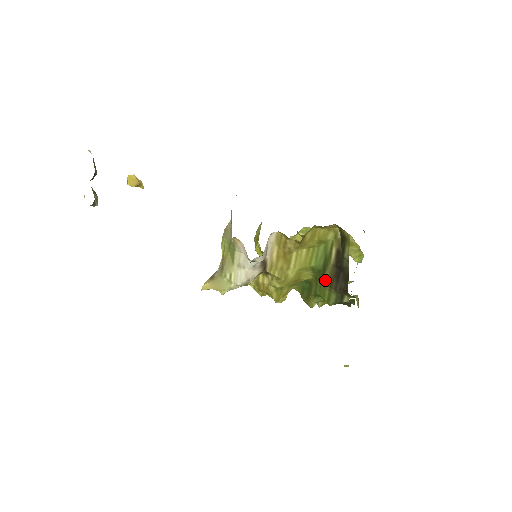
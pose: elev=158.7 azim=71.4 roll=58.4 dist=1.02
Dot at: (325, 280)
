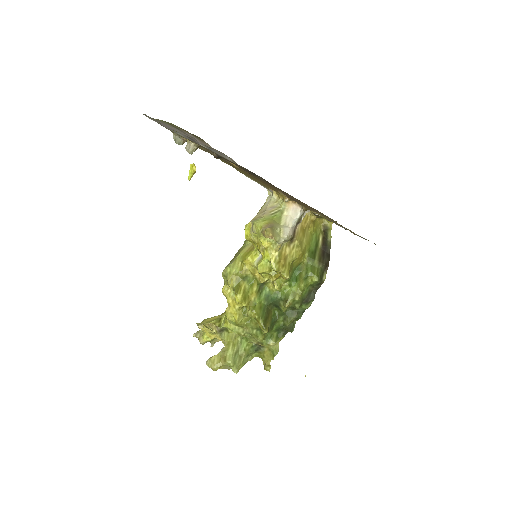
Dot at: (316, 258)
